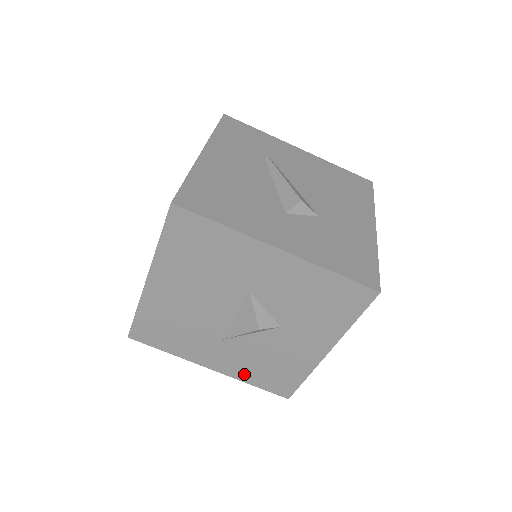
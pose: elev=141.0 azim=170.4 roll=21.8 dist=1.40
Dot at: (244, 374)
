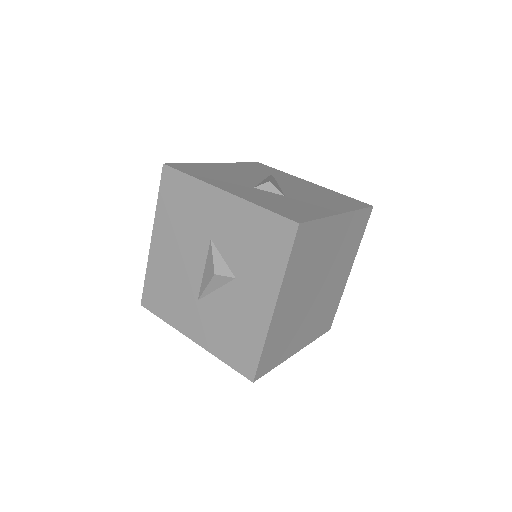
Dot at: (216, 346)
